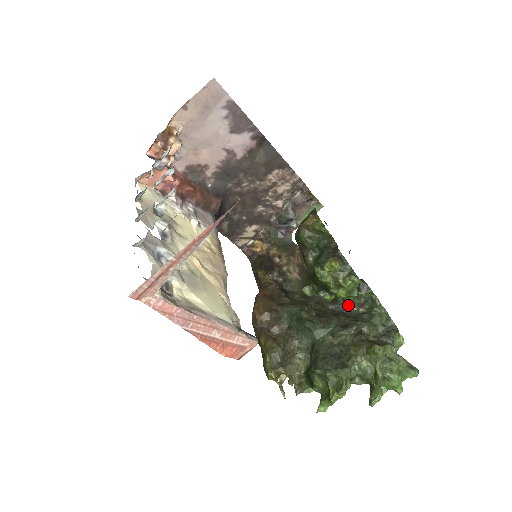
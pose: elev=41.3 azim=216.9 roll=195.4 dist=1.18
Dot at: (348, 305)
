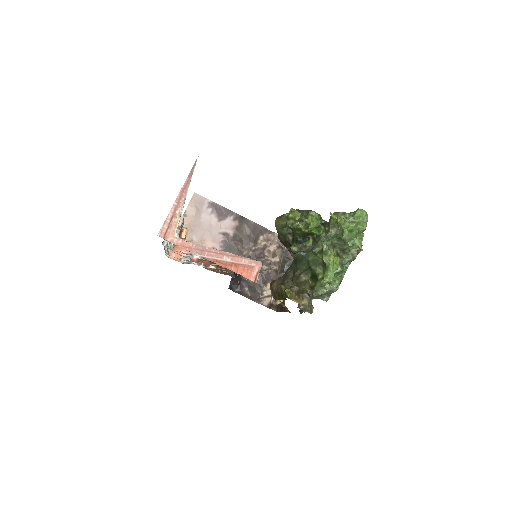
Dot at: occluded
